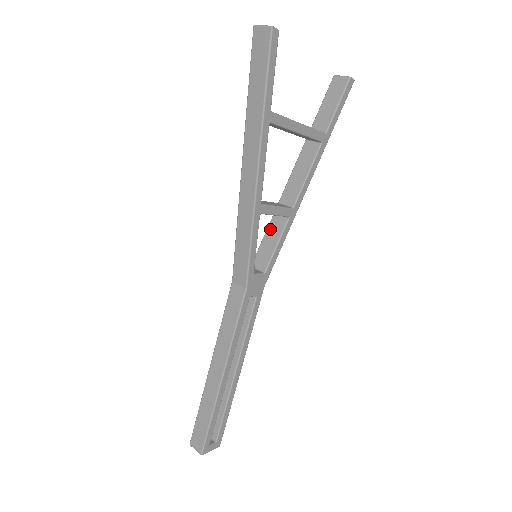
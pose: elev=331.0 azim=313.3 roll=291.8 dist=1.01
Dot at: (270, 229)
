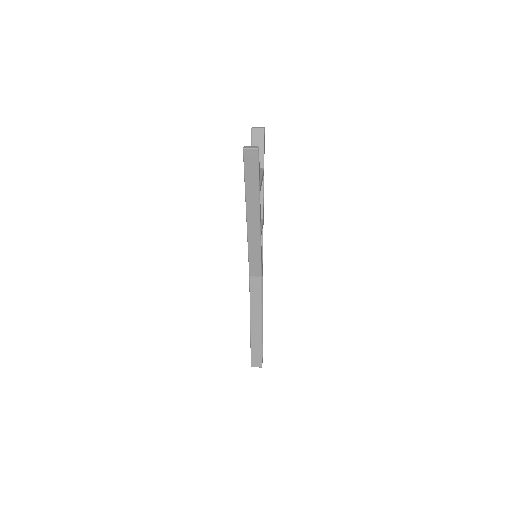
Dot at: occluded
